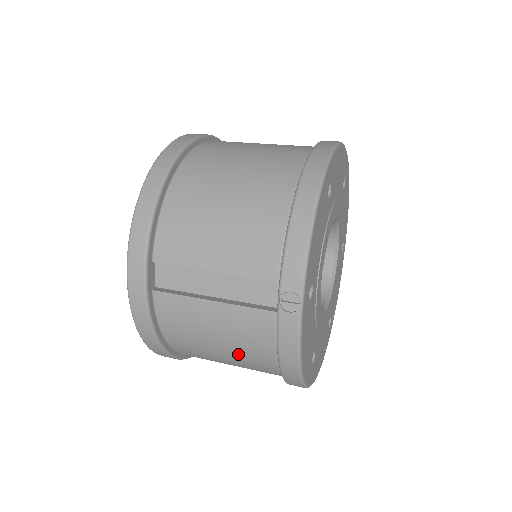
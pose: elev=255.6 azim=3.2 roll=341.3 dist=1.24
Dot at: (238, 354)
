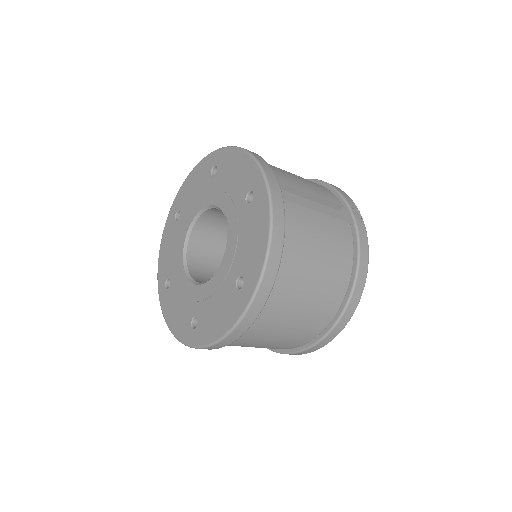
Dot at: (331, 264)
